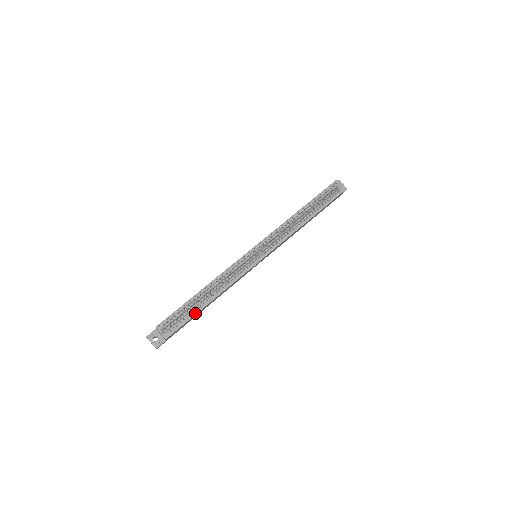
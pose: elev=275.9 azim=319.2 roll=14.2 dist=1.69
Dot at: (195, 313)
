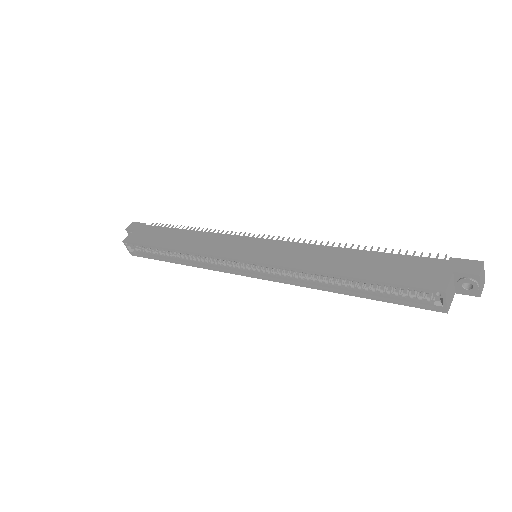
Dot at: (160, 259)
